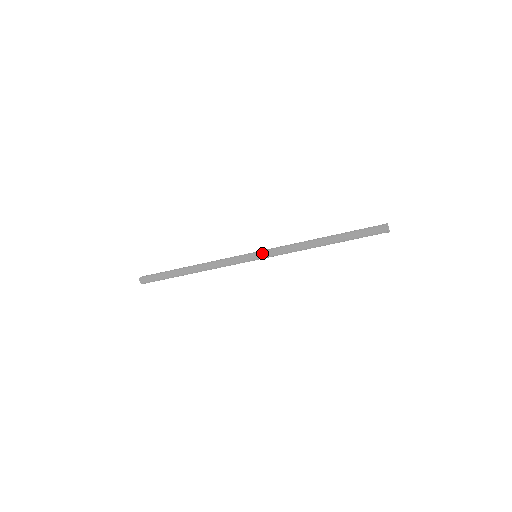
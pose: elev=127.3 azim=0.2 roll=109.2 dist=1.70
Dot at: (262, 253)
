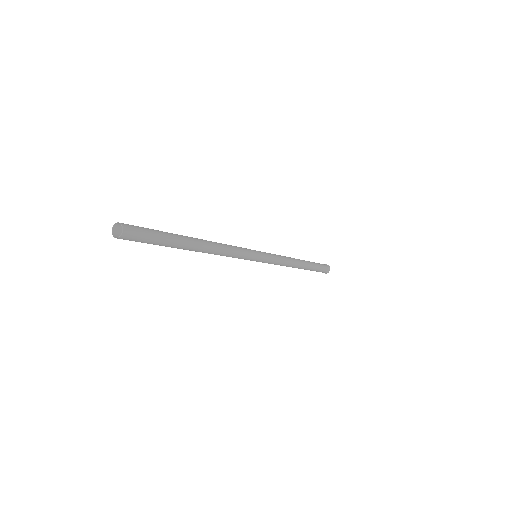
Dot at: (264, 252)
